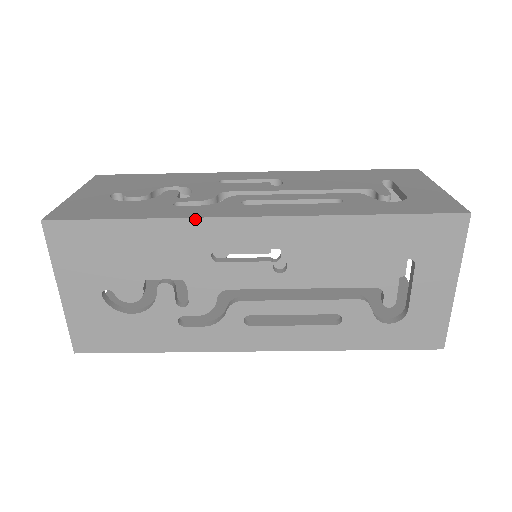
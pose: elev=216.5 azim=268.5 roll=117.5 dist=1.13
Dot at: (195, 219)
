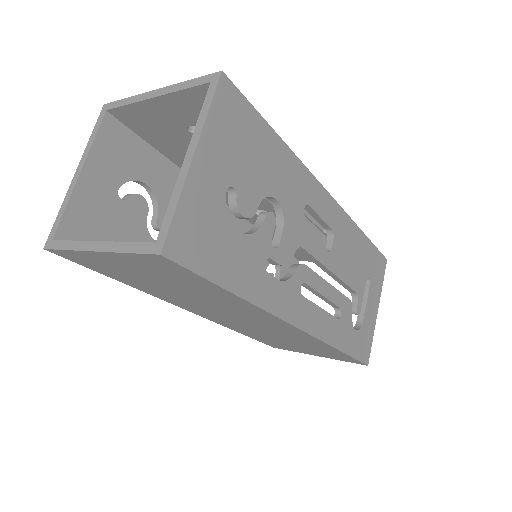
Dot at: (307, 169)
